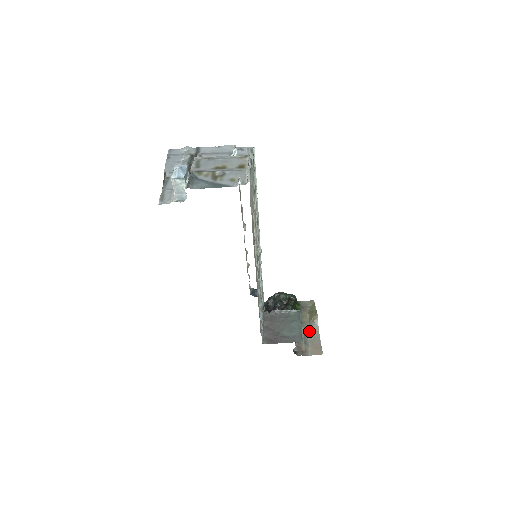
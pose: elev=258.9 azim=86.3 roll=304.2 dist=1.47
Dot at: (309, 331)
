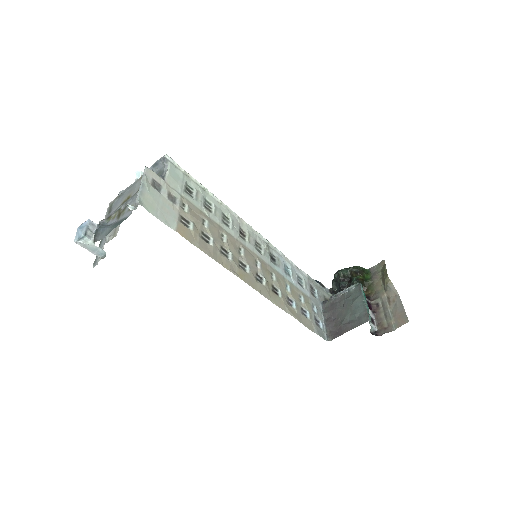
Dot at: (387, 300)
